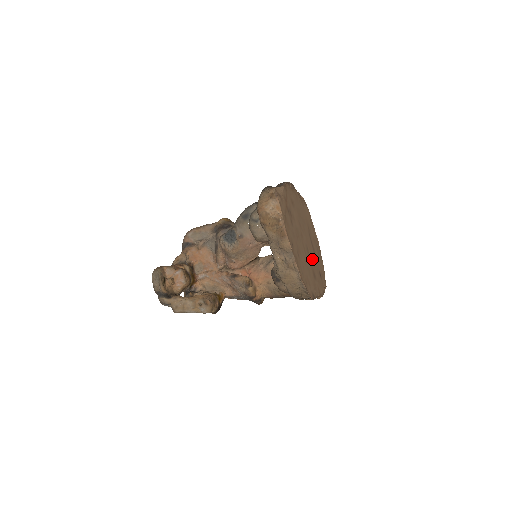
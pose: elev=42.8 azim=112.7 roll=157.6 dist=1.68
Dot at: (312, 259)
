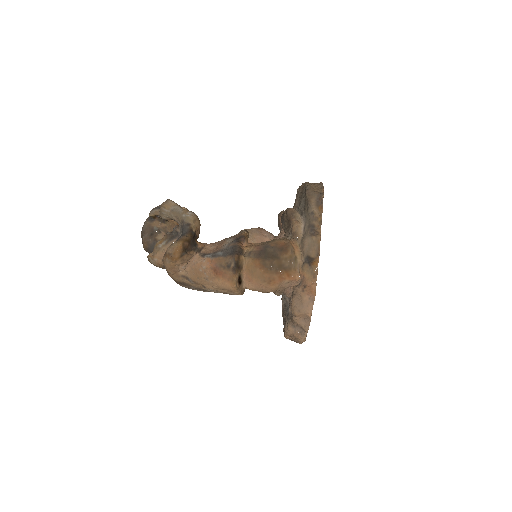
Dot at: occluded
